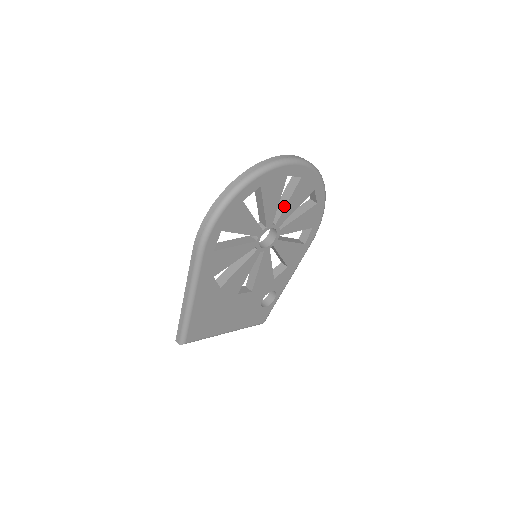
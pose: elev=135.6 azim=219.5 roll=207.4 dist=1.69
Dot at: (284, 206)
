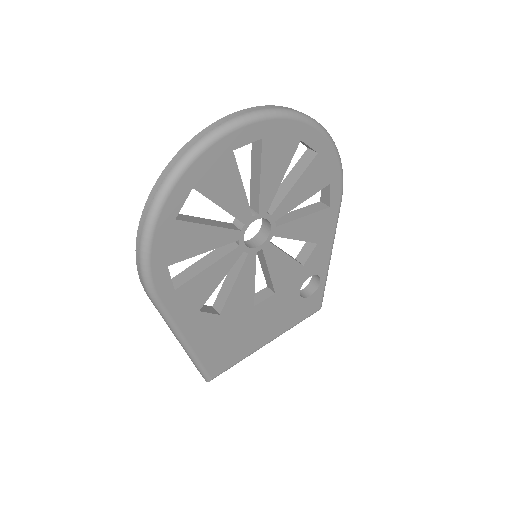
Dot at: (258, 186)
